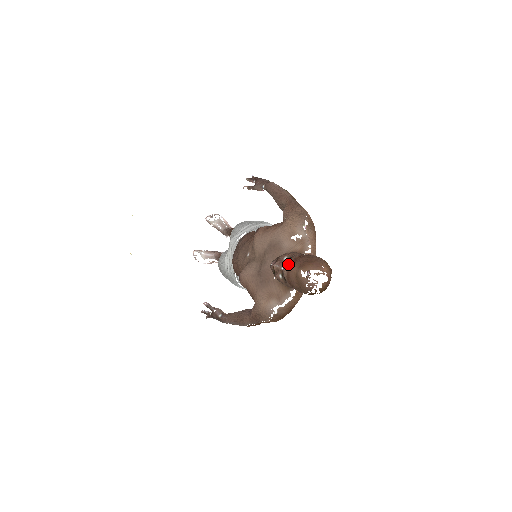
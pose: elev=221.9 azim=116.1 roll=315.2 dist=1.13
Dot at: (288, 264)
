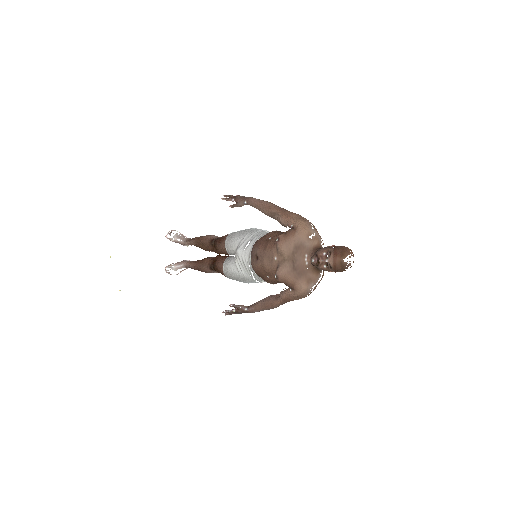
Dot at: (332, 257)
